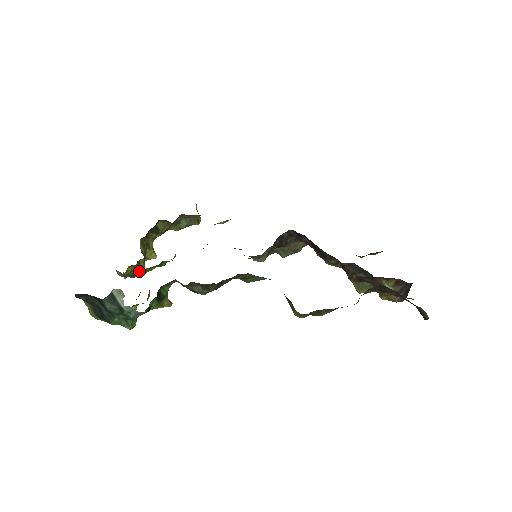
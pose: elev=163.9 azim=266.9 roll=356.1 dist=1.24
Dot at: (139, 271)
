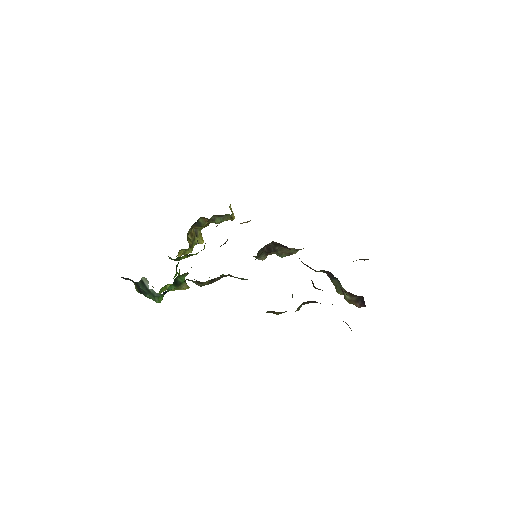
Dot at: (178, 258)
